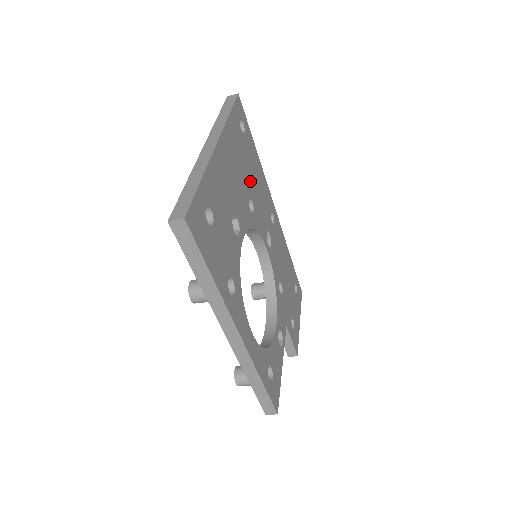
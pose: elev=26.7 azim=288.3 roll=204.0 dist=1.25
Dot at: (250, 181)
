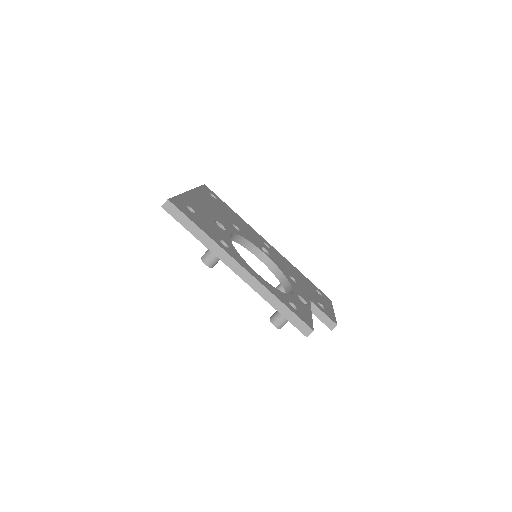
Dot at: (231, 218)
